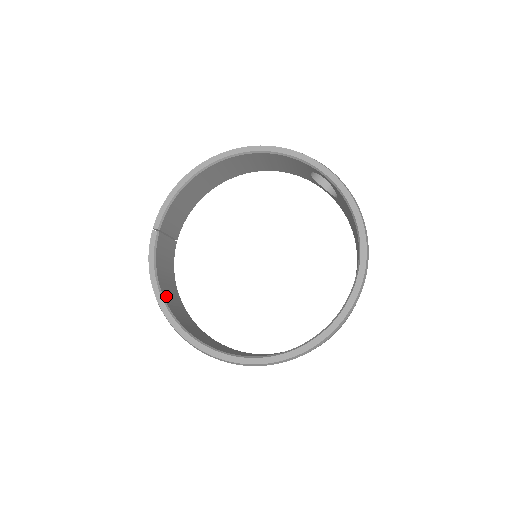
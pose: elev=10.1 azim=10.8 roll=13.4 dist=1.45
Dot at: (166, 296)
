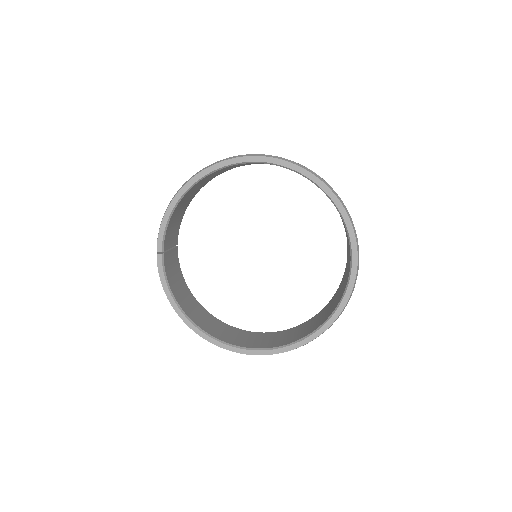
Dot at: (184, 307)
